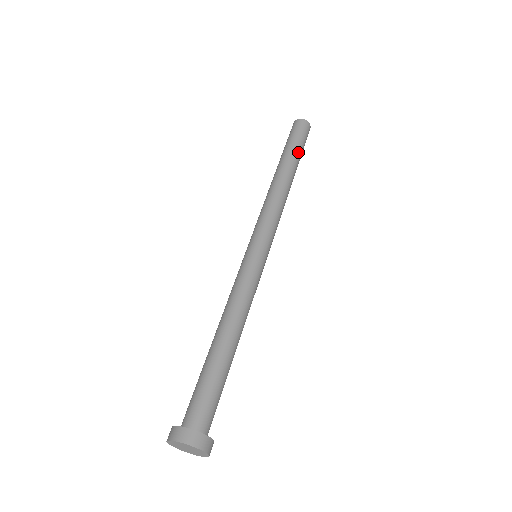
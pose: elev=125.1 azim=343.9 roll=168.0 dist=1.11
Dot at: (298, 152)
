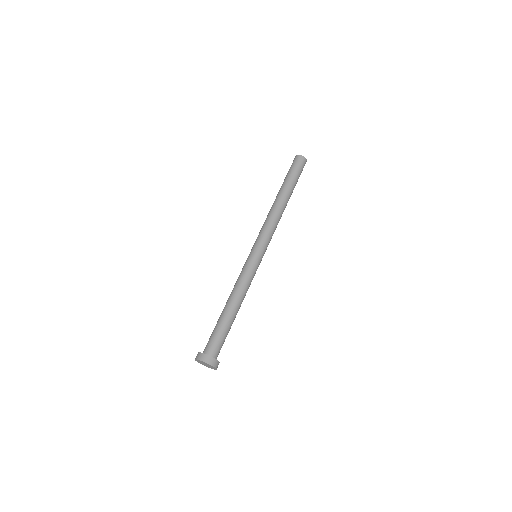
Dot at: (295, 183)
